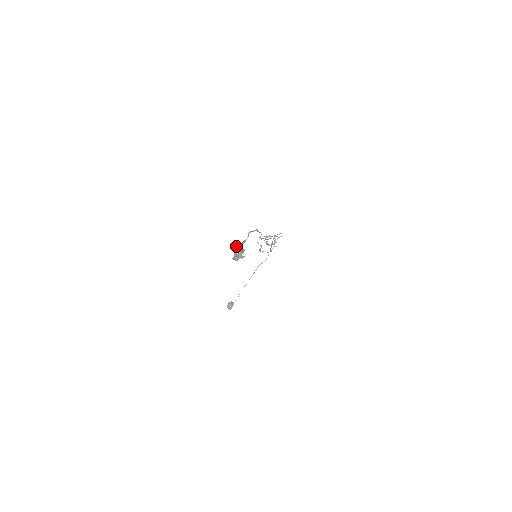
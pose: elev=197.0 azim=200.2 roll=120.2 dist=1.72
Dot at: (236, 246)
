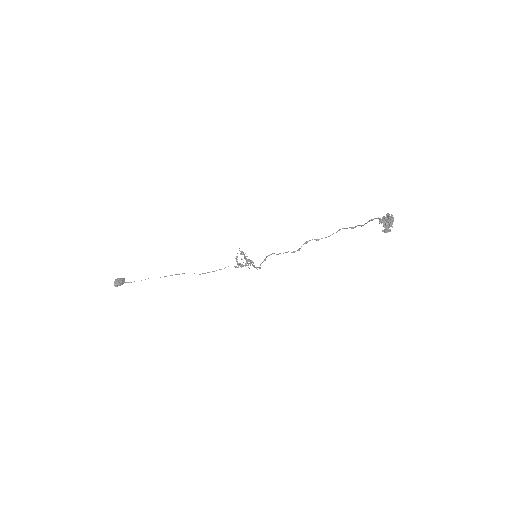
Dot at: occluded
